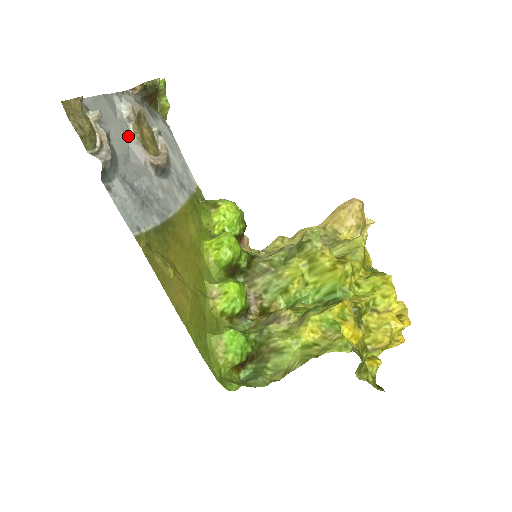
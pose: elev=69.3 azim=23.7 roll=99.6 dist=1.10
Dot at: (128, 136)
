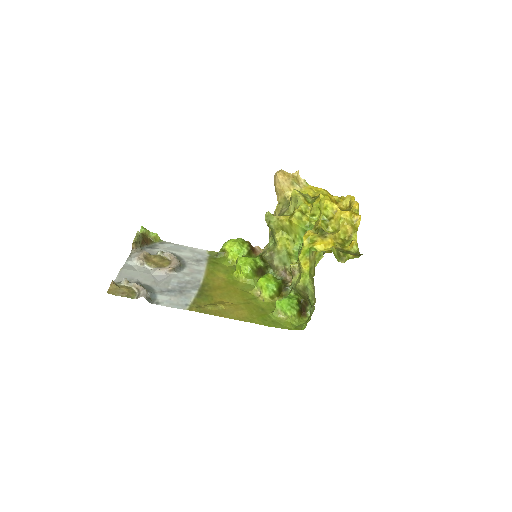
Dot at: (148, 271)
